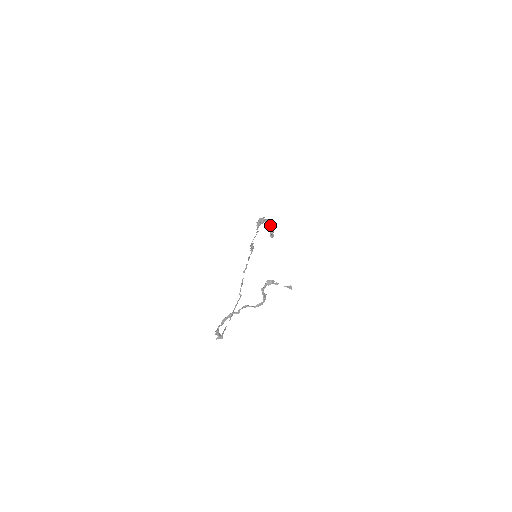
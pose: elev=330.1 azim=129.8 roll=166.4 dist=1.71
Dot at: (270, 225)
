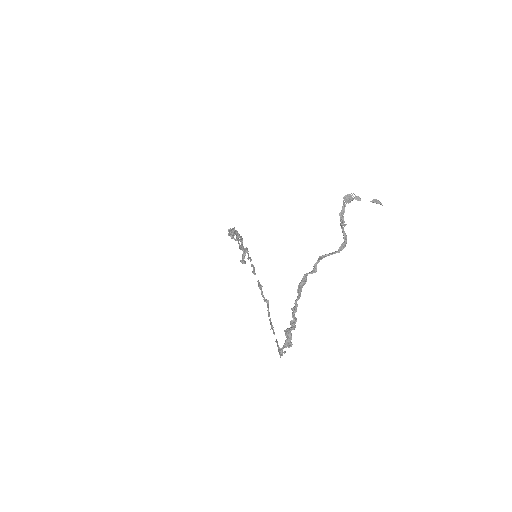
Dot at: (241, 242)
